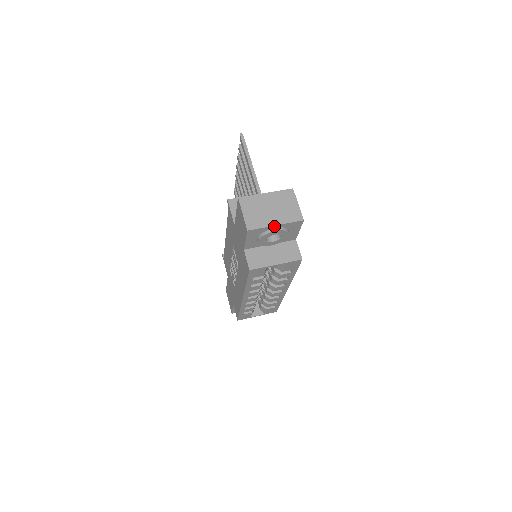
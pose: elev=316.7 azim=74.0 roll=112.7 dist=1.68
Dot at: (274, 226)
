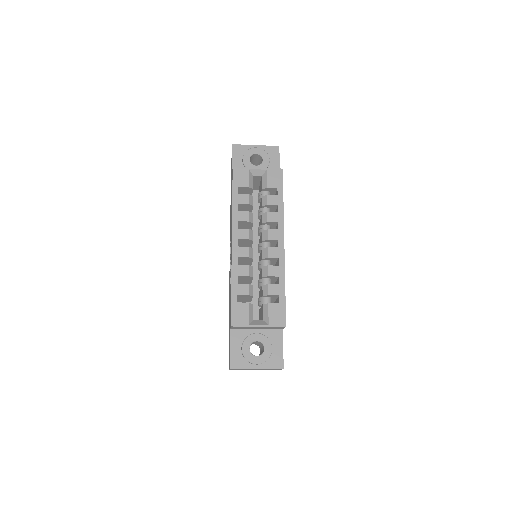
Dot at: (255, 146)
